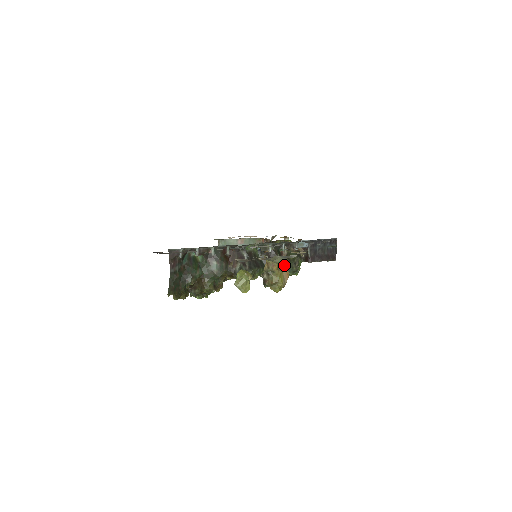
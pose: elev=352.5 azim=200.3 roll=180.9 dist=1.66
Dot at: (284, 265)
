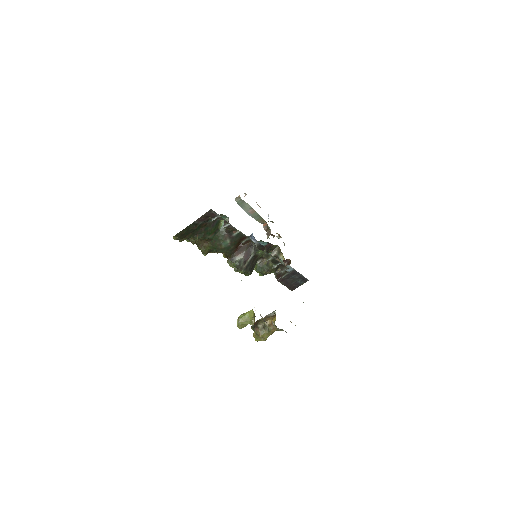
Dot at: (261, 262)
